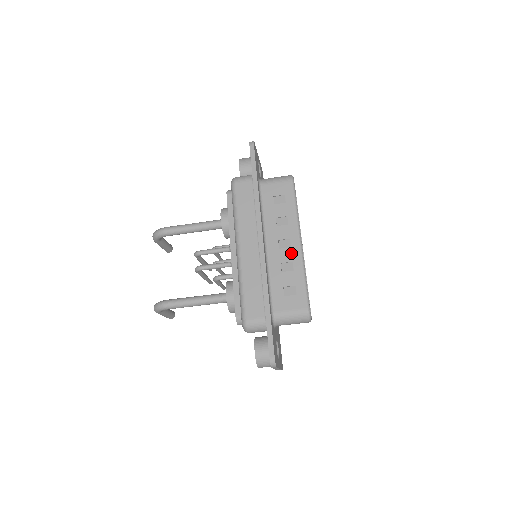
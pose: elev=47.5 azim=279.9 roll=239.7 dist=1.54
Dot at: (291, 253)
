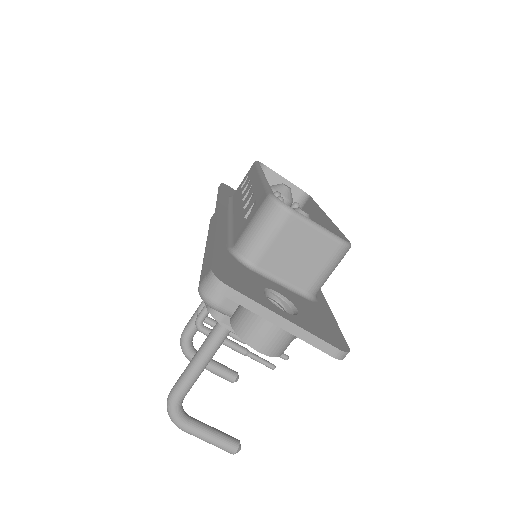
Dot at: (252, 190)
